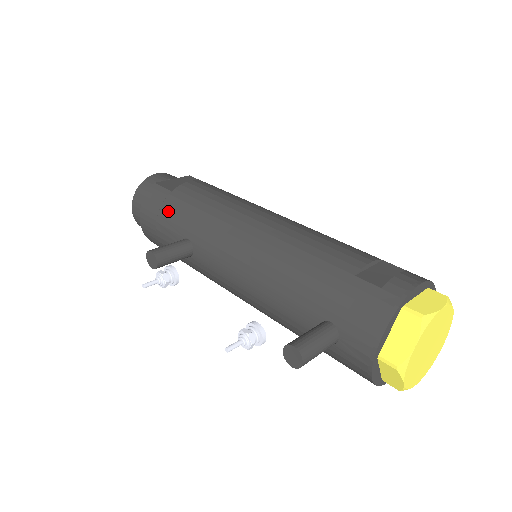
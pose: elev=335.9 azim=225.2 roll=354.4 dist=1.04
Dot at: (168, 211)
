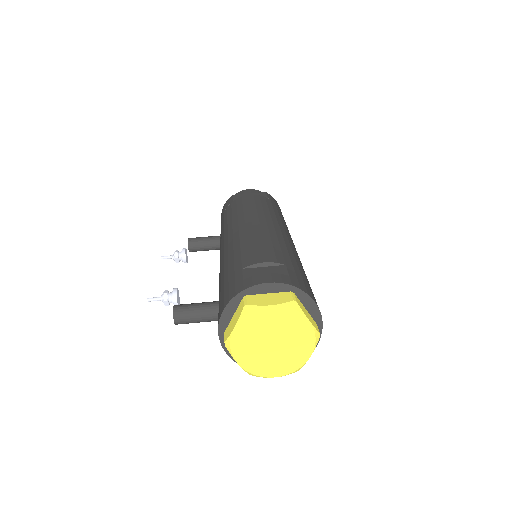
Dot at: (224, 215)
